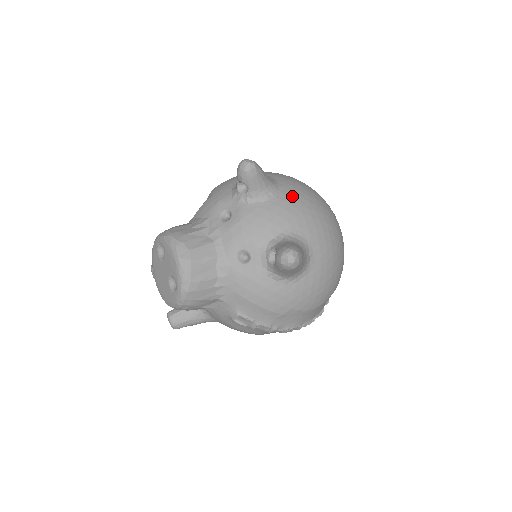
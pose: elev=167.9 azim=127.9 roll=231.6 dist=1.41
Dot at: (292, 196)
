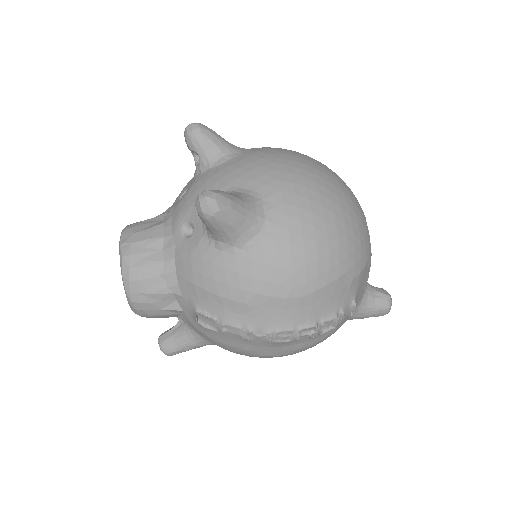
Dot at: (255, 154)
